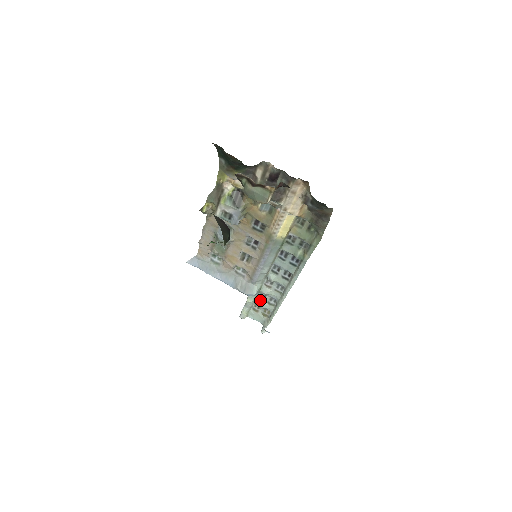
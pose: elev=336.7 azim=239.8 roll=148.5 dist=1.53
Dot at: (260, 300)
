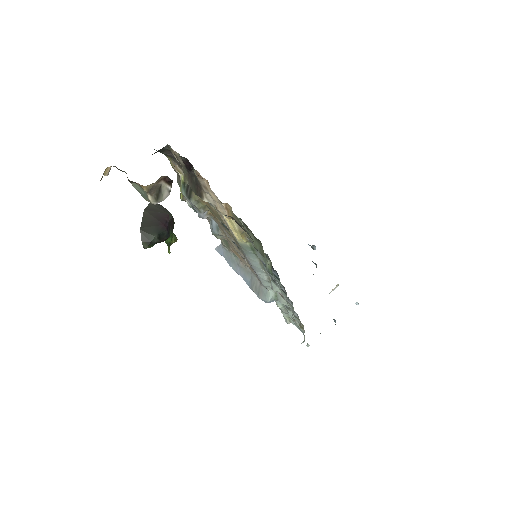
Dot at: (287, 308)
